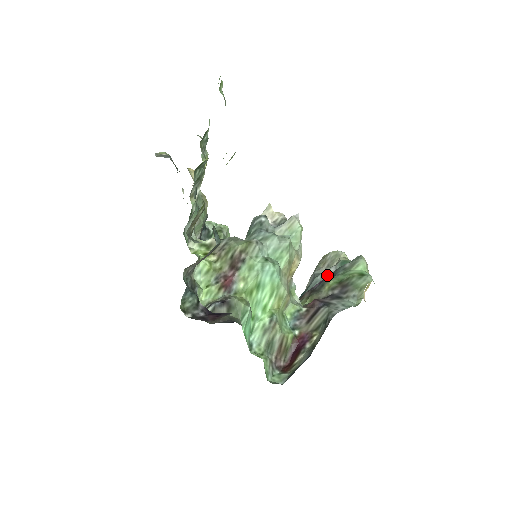
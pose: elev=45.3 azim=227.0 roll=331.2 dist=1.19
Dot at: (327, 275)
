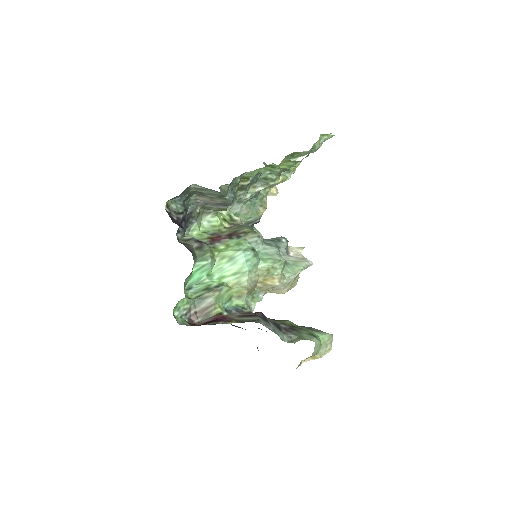
Dot at: occluded
